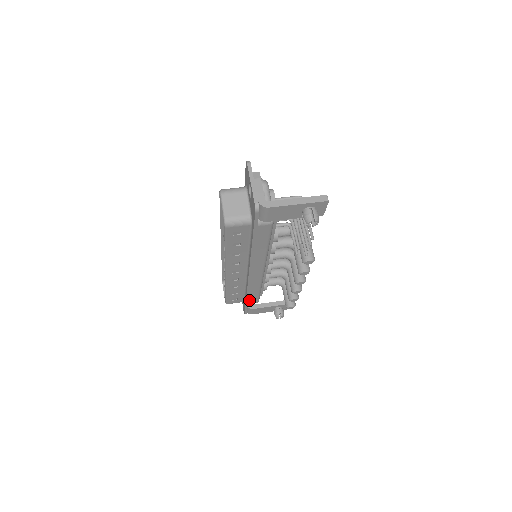
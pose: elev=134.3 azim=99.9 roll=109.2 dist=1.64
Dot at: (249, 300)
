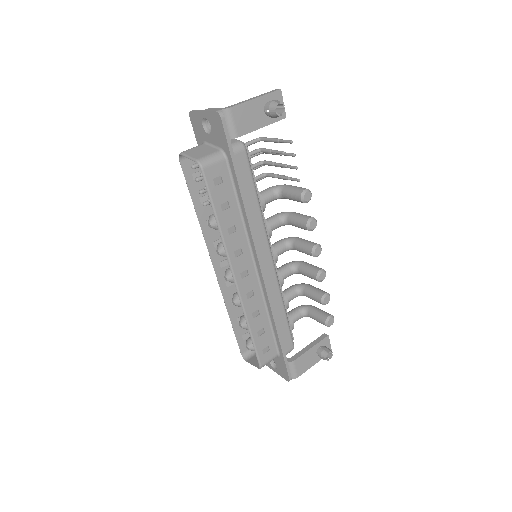
Dot at: (282, 342)
